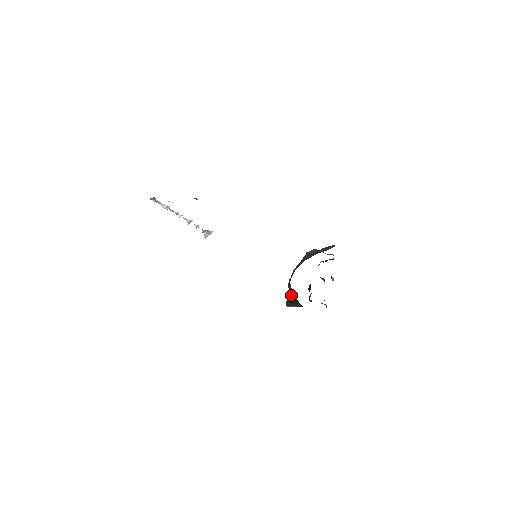
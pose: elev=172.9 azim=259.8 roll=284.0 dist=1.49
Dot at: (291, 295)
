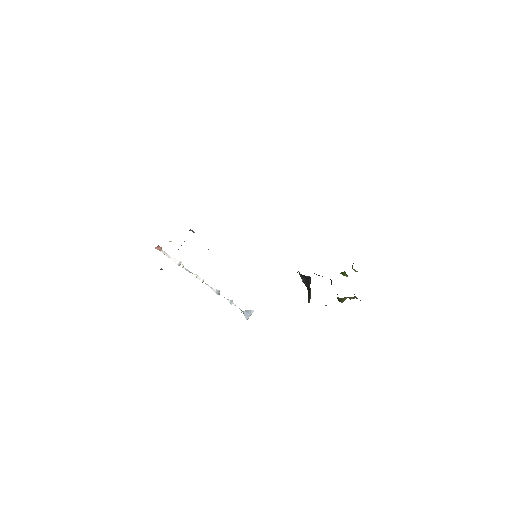
Dot at: (306, 285)
